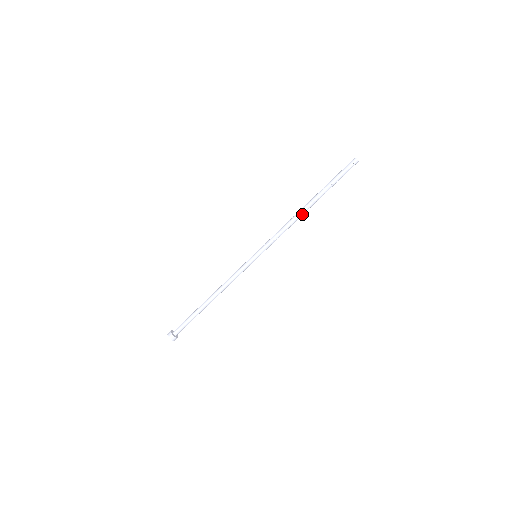
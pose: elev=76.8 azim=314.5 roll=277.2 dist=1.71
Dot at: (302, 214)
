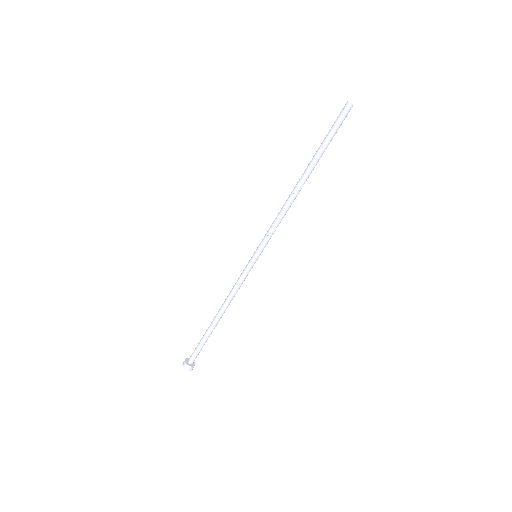
Dot at: (298, 192)
